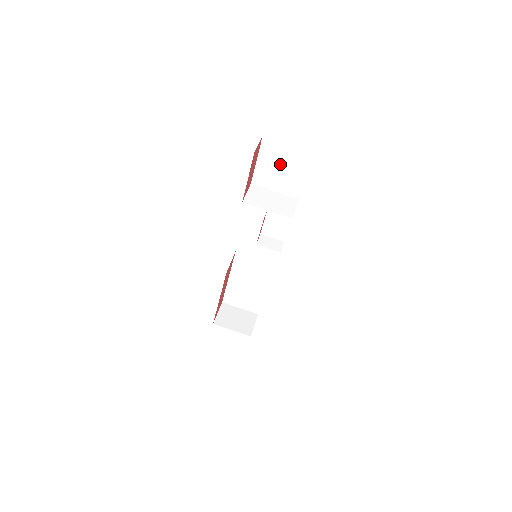
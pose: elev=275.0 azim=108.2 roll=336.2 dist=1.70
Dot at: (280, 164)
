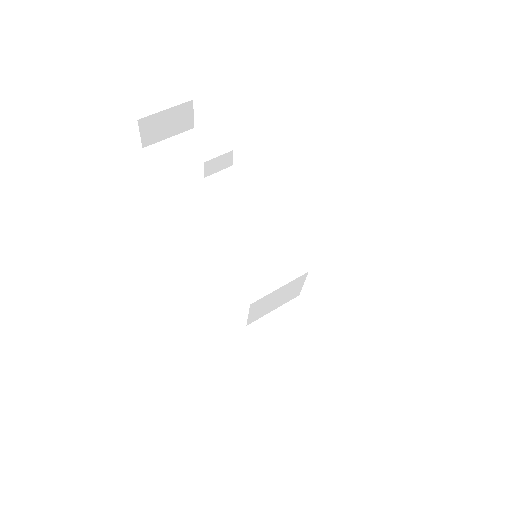
Dot at: (179, 158)
